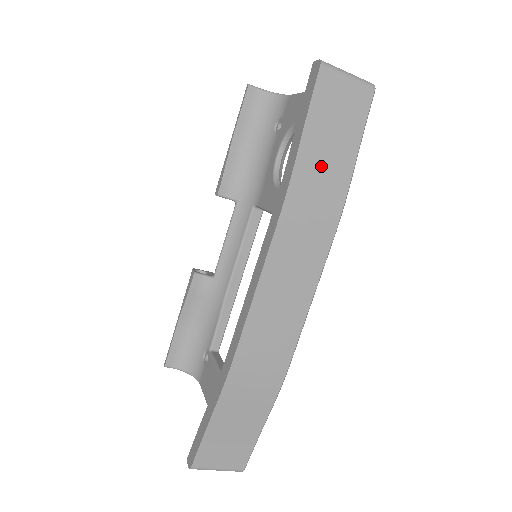
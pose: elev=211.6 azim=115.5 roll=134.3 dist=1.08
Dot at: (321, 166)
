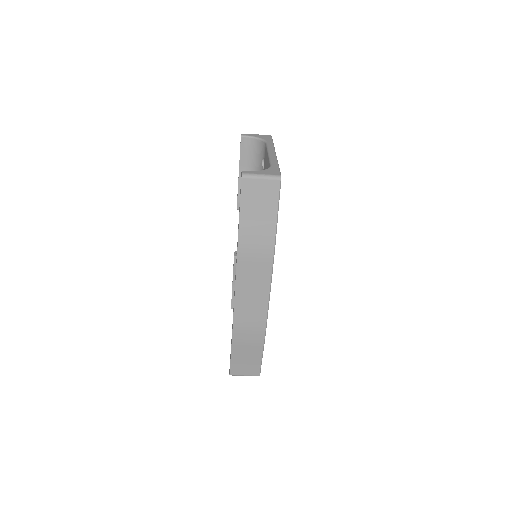
Dot at: (255, 231)
